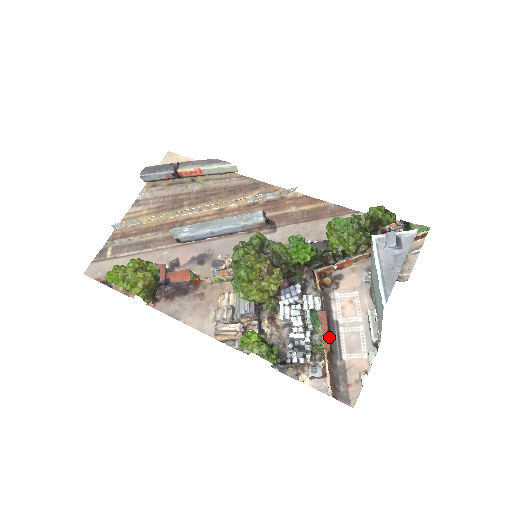
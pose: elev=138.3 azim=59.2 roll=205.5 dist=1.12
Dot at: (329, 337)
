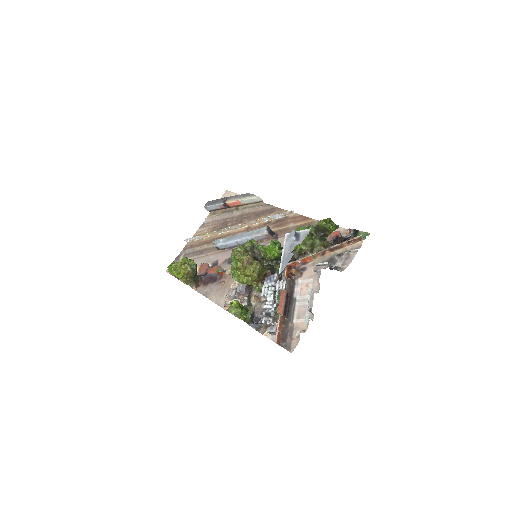
Dot at: (287, 308)
